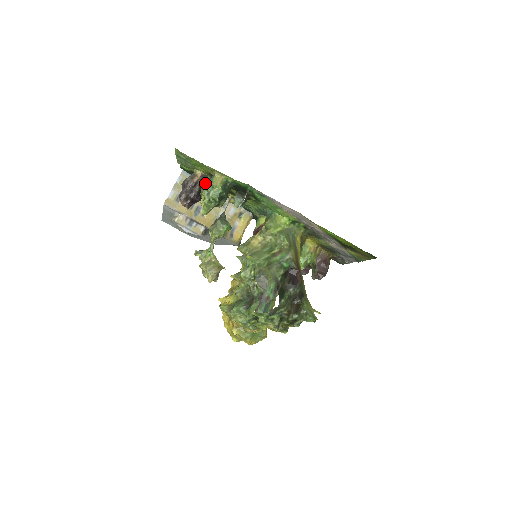
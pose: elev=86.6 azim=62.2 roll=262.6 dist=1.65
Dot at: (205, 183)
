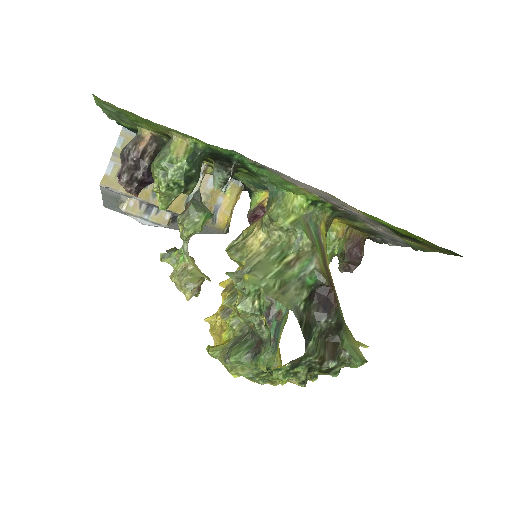
Dot at: (157, 155)
